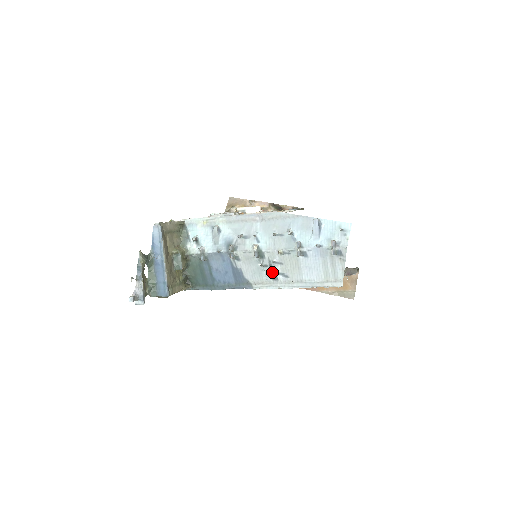
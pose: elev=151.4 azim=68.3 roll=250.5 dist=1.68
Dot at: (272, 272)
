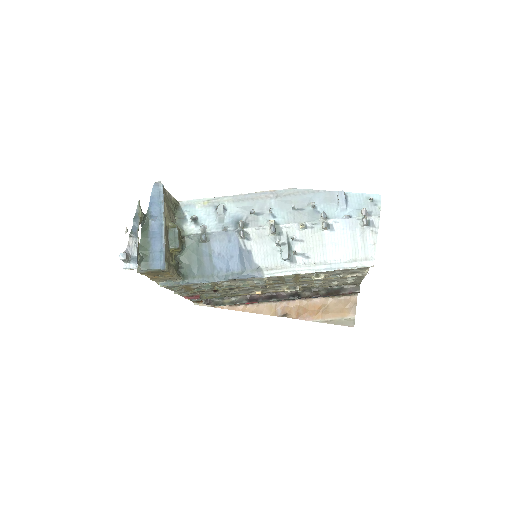
Dot at: (290, 252)
